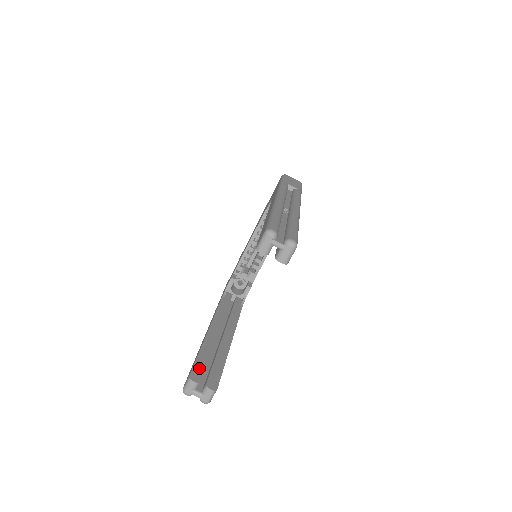
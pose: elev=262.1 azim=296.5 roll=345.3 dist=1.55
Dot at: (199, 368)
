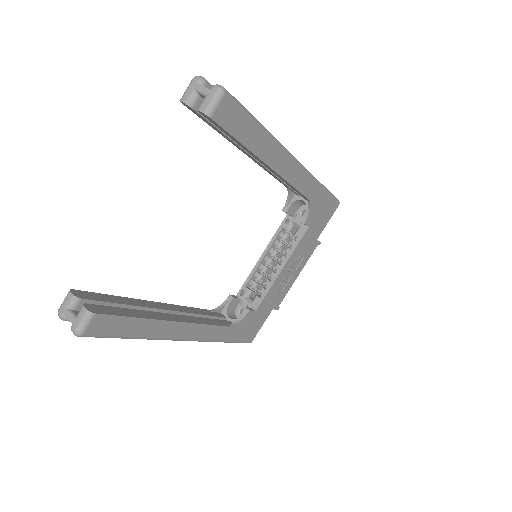
Dot at: (96, 296)
